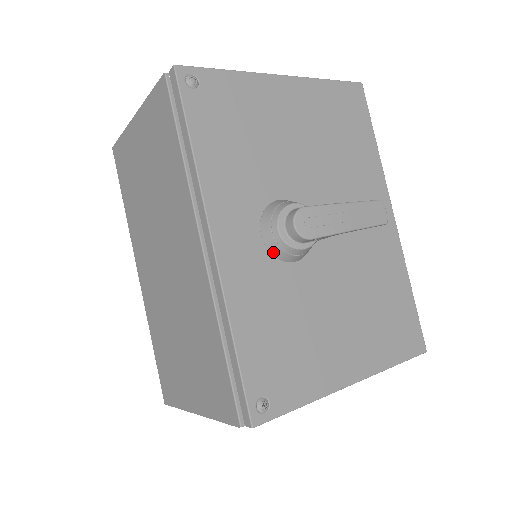
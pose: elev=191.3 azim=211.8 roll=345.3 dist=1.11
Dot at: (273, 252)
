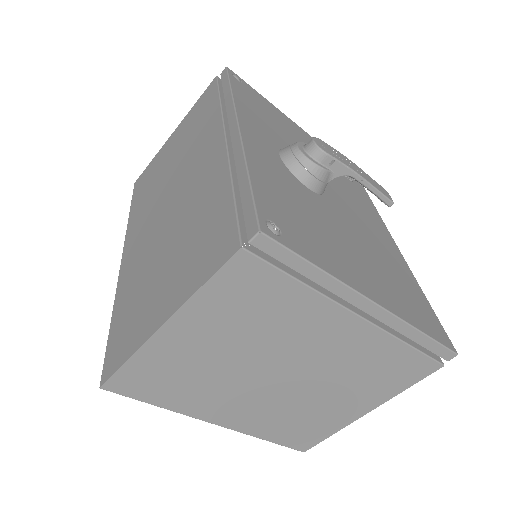
Dot at: (290, 166)
